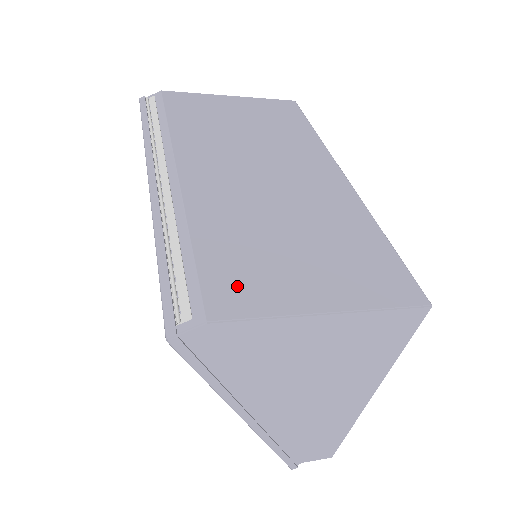
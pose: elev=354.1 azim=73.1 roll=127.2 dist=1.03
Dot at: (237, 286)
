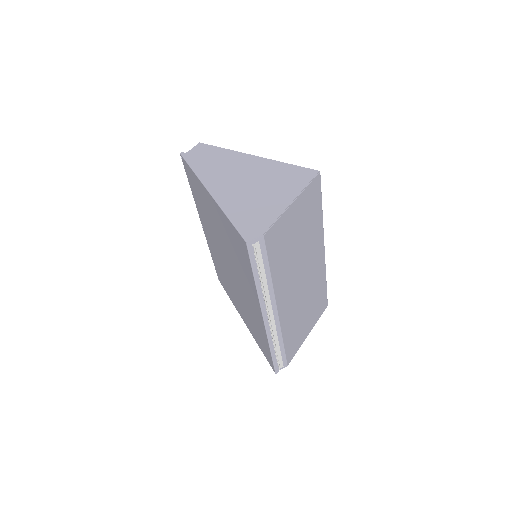
Dot at: (293, 348)
